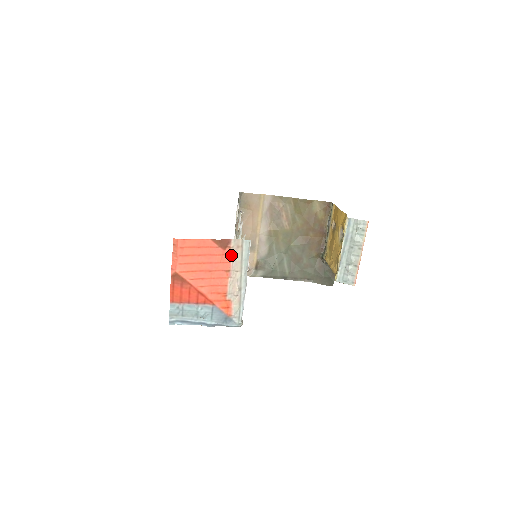
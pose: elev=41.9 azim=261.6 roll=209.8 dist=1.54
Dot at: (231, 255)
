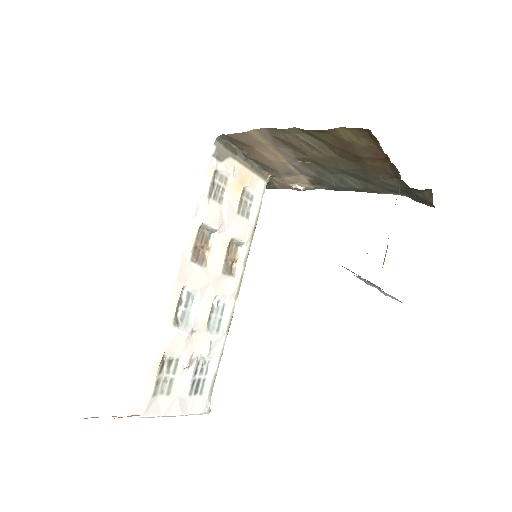
Dot at: occluded
